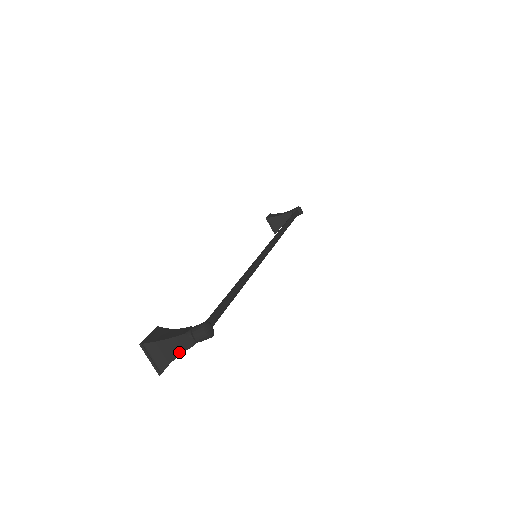
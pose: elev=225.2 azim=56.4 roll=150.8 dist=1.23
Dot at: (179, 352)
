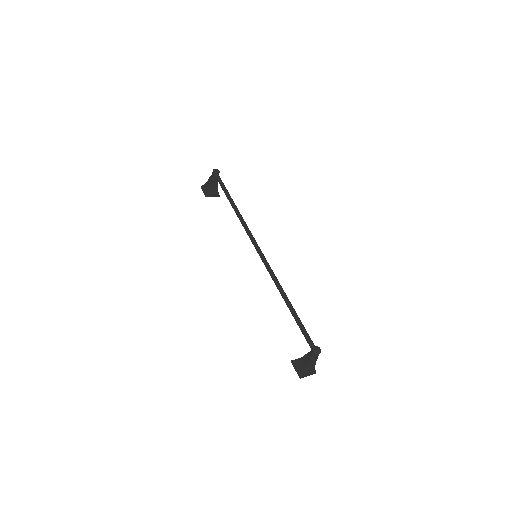
Dot at: (315, 364)
